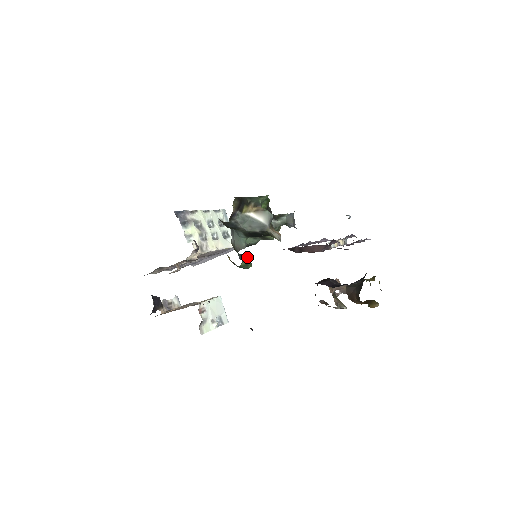
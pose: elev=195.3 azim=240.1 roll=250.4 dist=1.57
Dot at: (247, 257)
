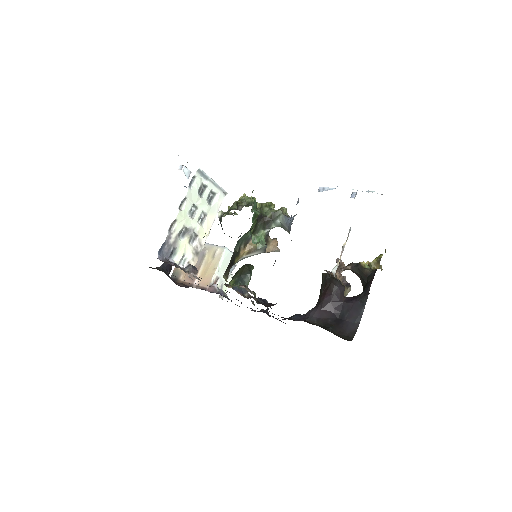
Dot at: occluded
